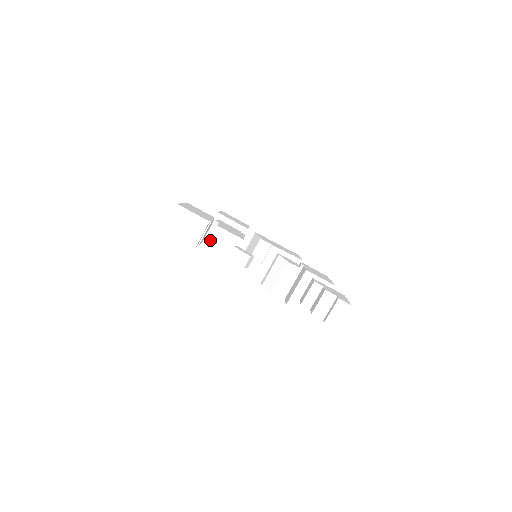
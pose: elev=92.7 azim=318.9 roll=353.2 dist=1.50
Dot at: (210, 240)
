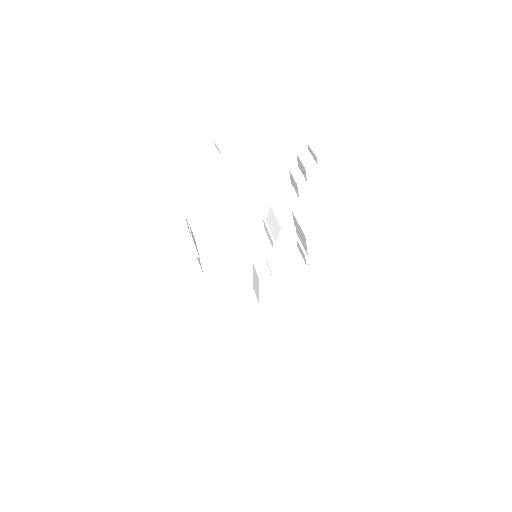
Dot at: (197, 226)
